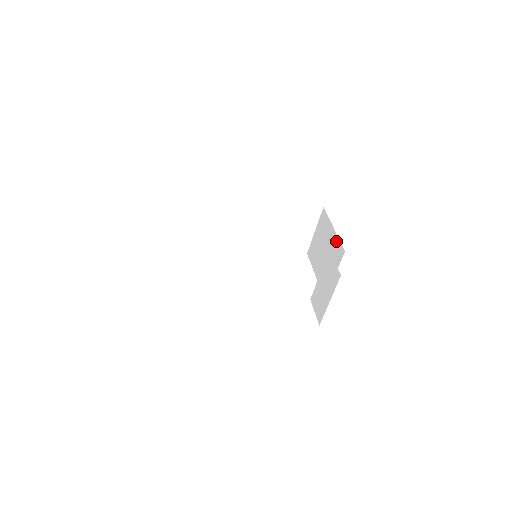
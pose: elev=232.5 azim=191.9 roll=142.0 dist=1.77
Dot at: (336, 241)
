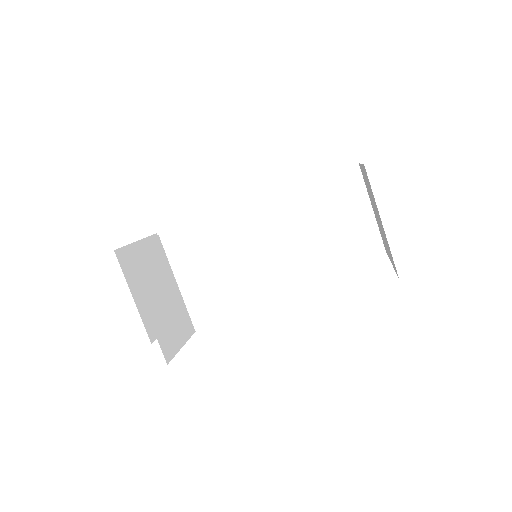
Dot at: occluded
